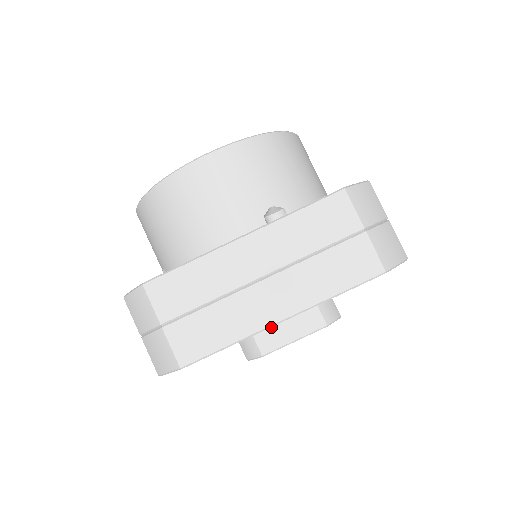
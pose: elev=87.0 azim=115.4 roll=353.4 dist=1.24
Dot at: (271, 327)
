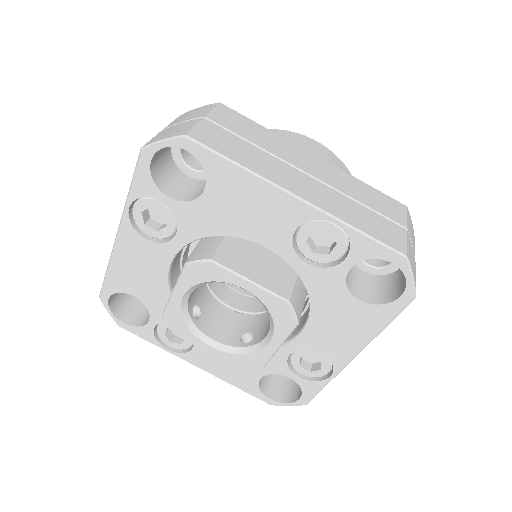
Dot at: (242, 255)
